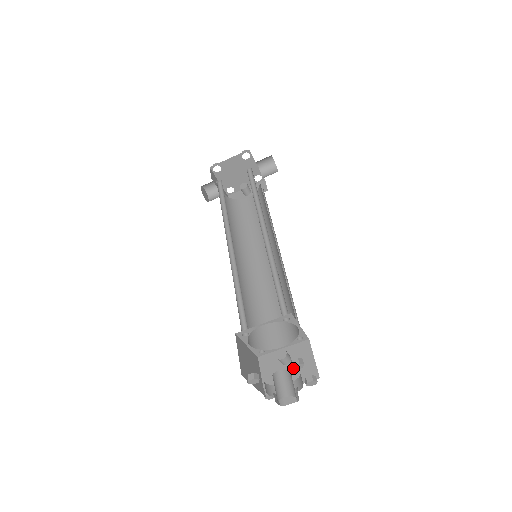
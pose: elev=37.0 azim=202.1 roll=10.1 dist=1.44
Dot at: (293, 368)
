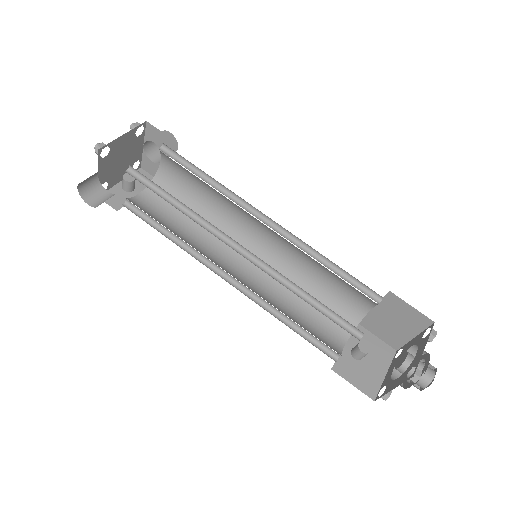
Dot at: (431, 341)
